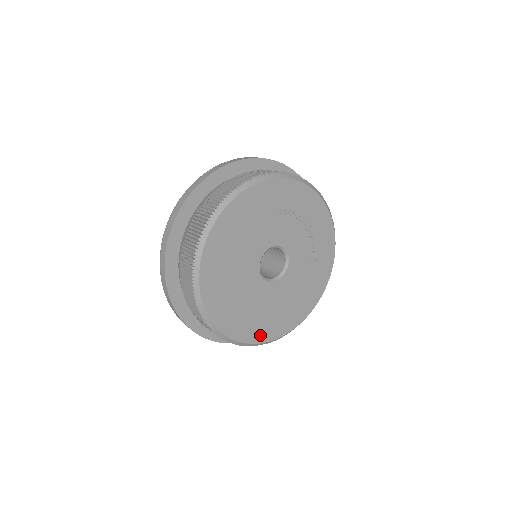
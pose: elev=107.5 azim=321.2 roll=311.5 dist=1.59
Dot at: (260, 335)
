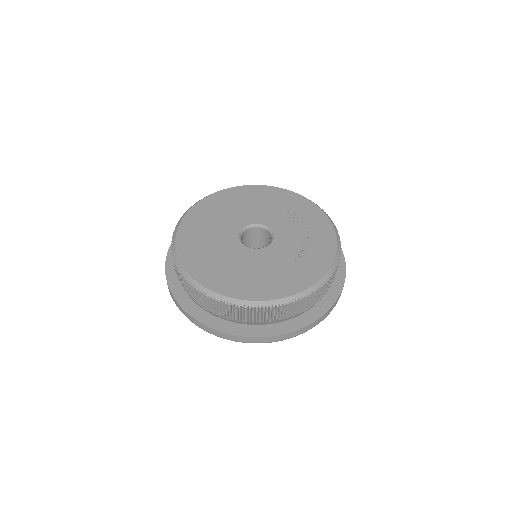
Dot at: (197, 270)
